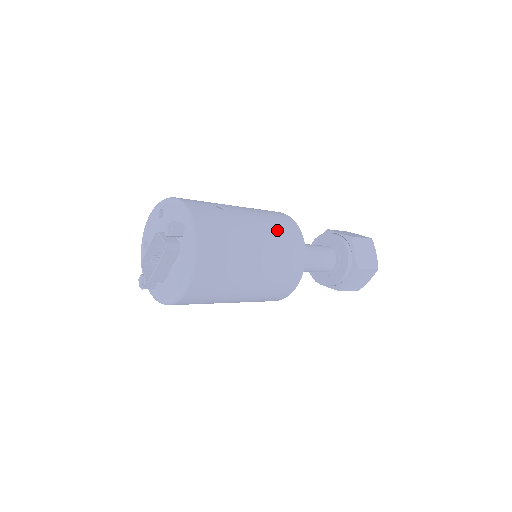
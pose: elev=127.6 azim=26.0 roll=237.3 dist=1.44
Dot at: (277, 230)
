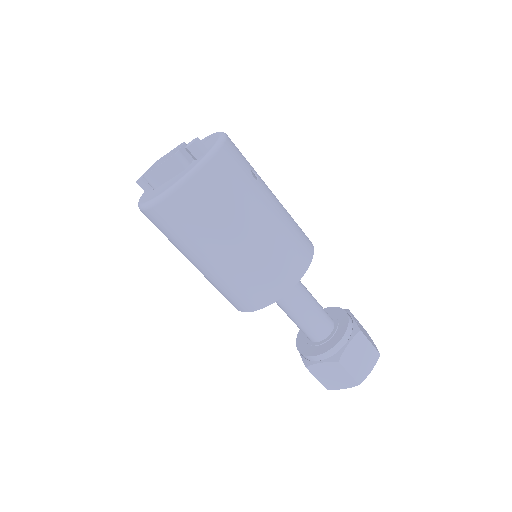
Dot at: (286, 241)
